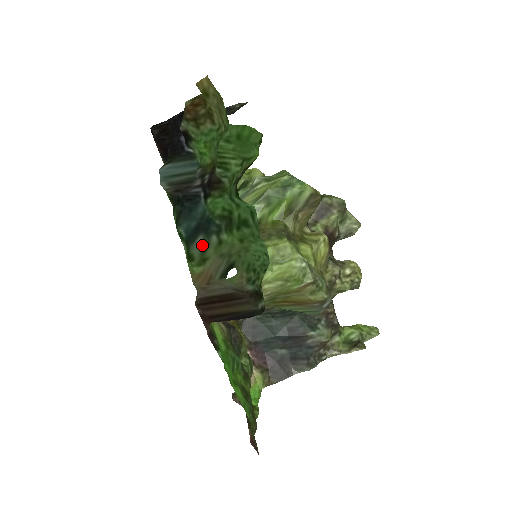
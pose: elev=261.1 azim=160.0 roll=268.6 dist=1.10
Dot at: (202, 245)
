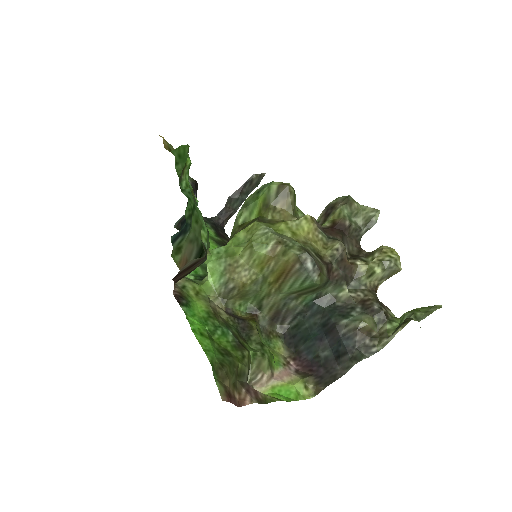
Dot at: (180, 241)
